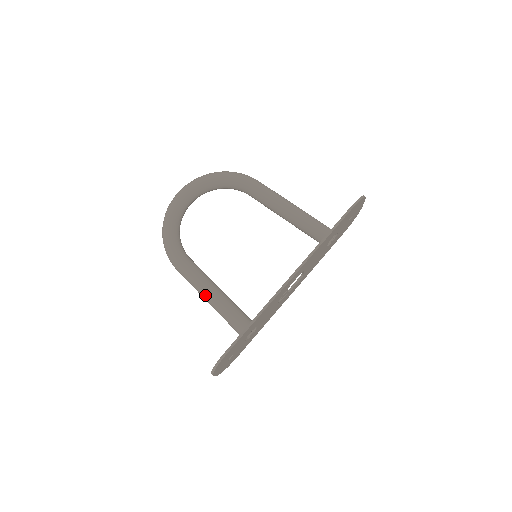
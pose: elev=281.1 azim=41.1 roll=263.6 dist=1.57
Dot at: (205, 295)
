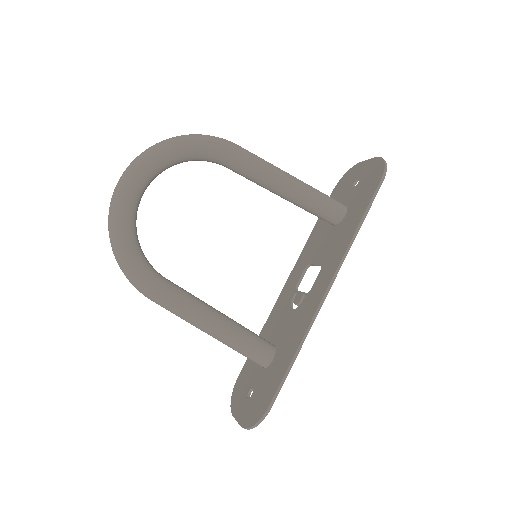
Dot at: (205, 328)
